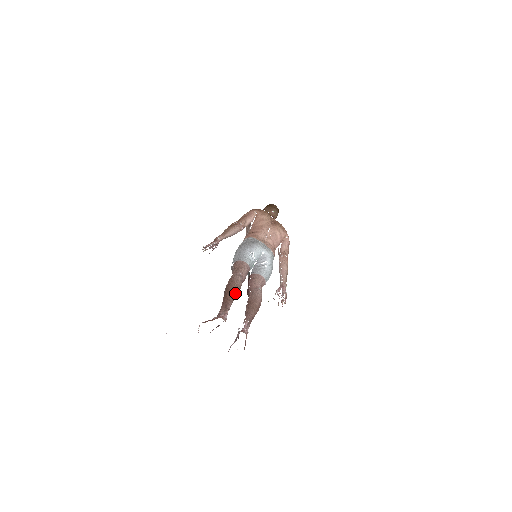
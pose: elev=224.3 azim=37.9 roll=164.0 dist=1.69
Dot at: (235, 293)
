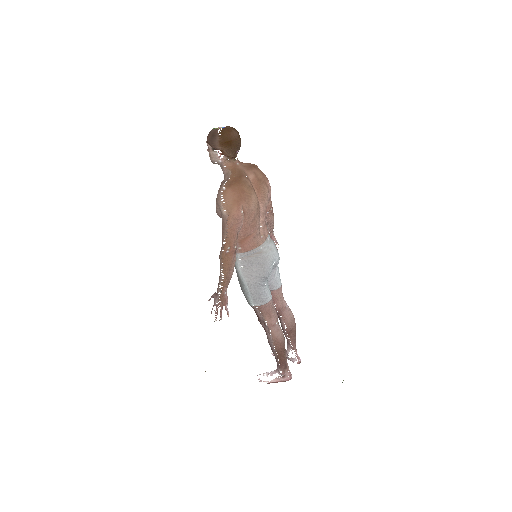
Dot at: (285, 349)
